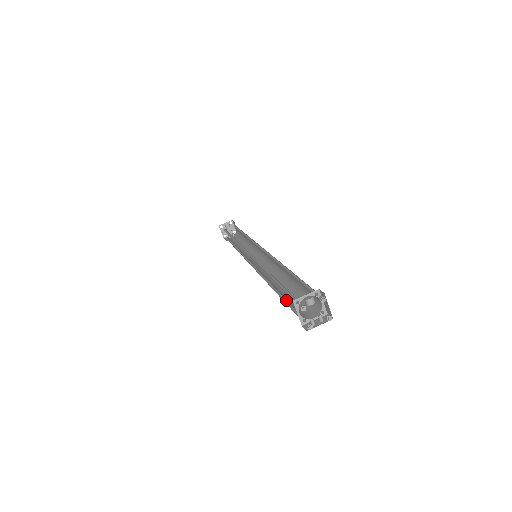
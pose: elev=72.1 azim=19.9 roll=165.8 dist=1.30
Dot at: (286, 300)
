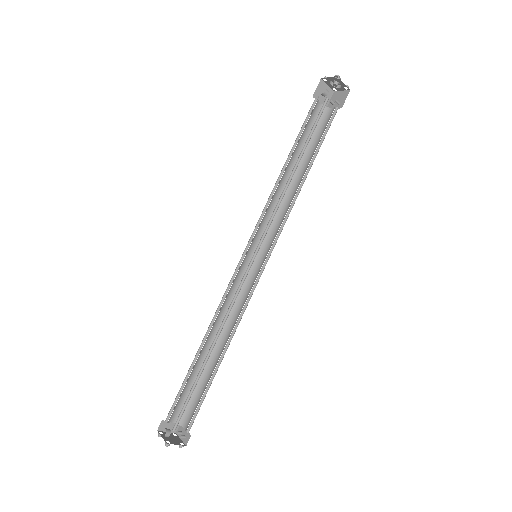
Dot at: (202, 377)
